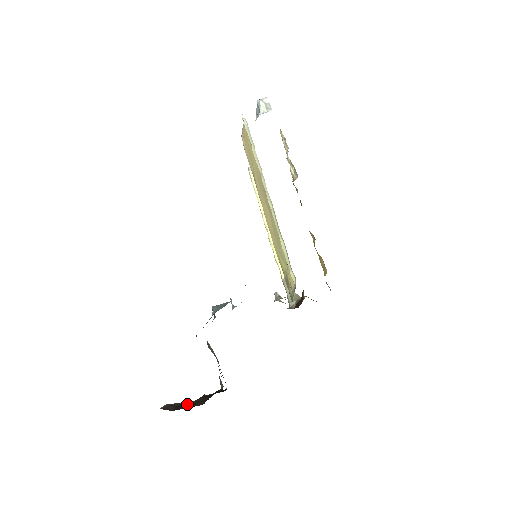
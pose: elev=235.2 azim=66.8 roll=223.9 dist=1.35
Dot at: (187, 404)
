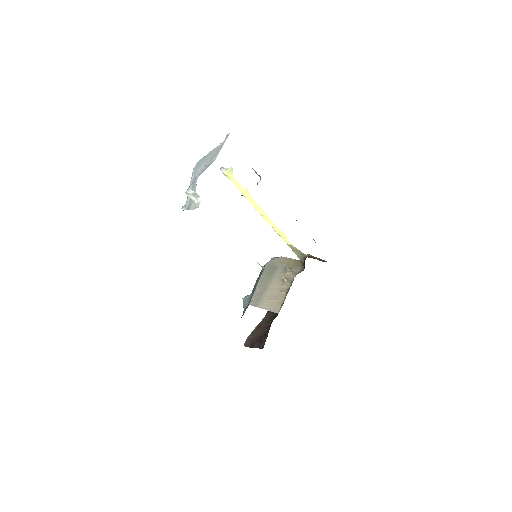
Dot at: (257, 338)
